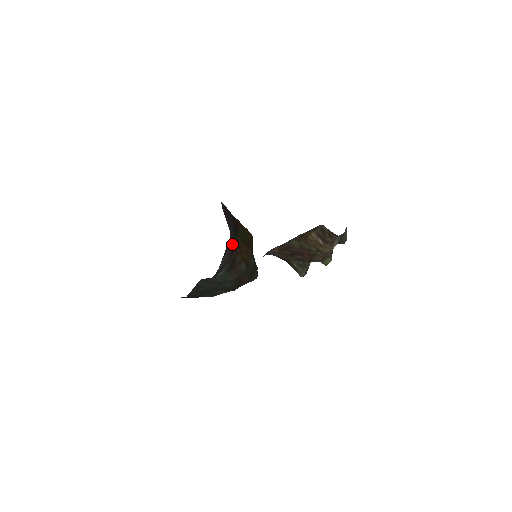
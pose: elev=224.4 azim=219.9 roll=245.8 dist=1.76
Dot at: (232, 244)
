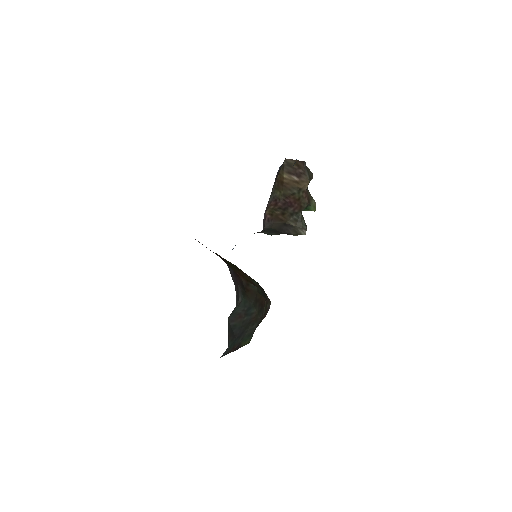
Dot at: (229, 266)
